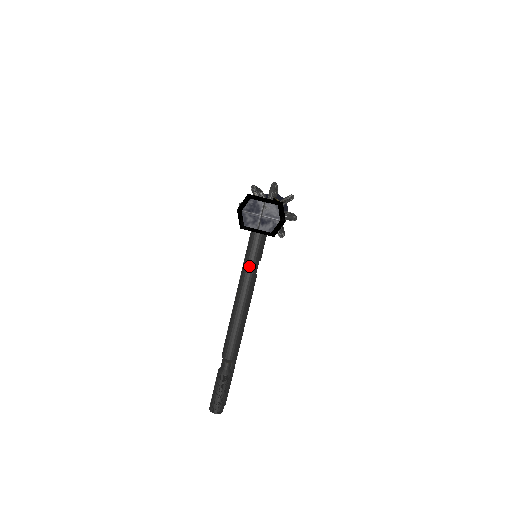
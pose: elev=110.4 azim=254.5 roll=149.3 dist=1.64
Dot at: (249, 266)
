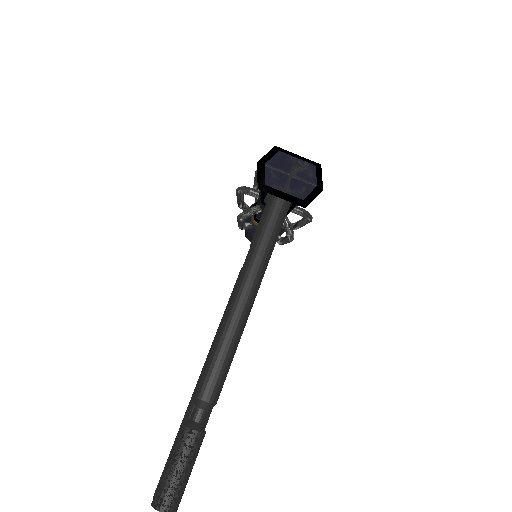
Dot at: (262, 247)
